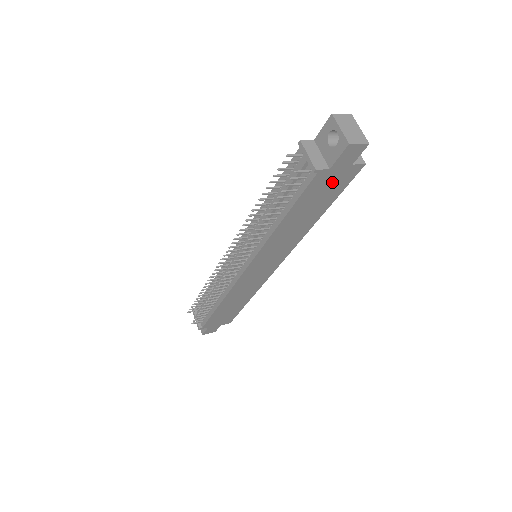
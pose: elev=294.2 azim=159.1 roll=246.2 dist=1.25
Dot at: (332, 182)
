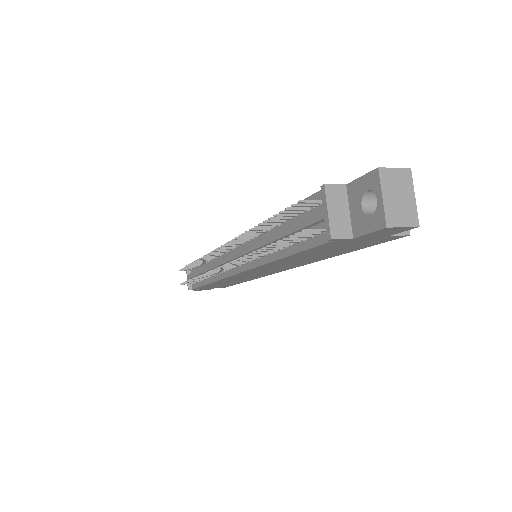
Dot at: (356, 243)
